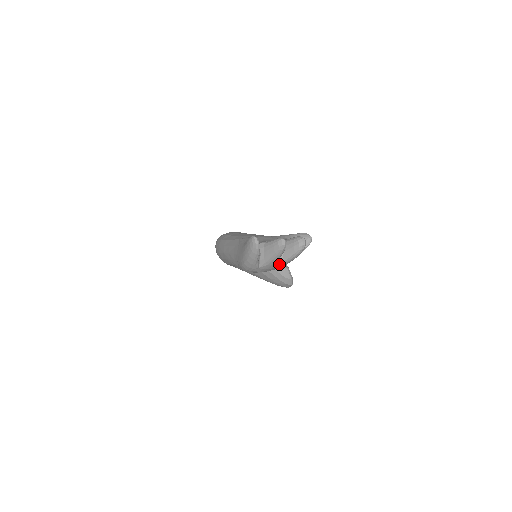
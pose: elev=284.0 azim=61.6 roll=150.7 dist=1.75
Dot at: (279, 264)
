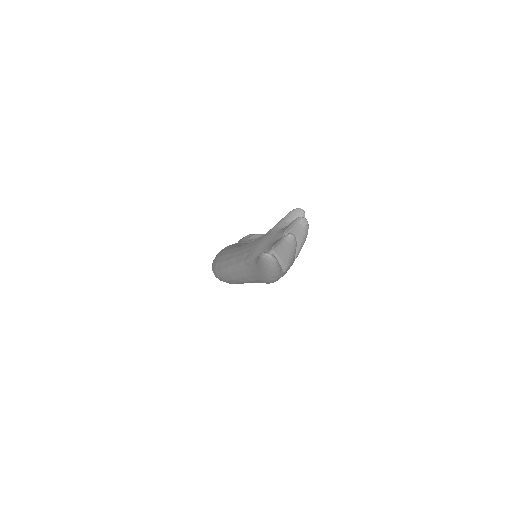
Dot at: (296, 254)
